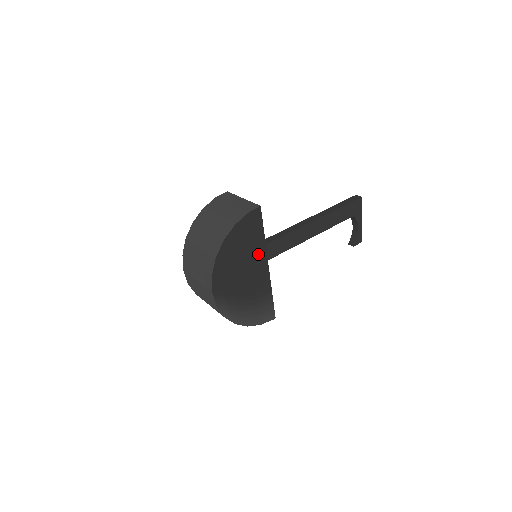
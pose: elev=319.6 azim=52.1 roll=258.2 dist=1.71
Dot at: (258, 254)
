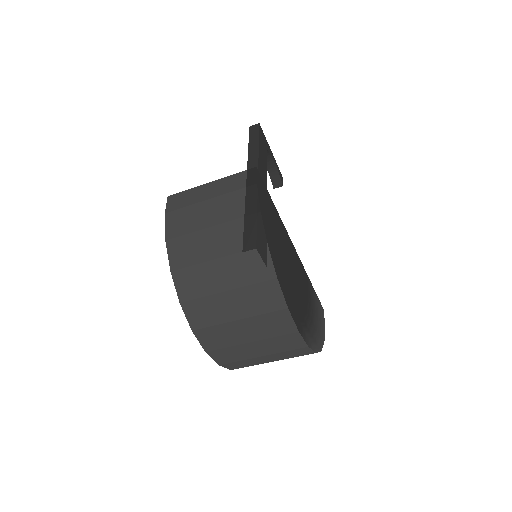
Dot at: (285, 240)
